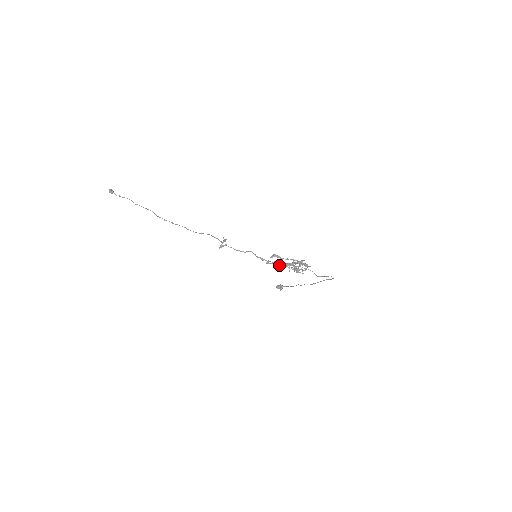
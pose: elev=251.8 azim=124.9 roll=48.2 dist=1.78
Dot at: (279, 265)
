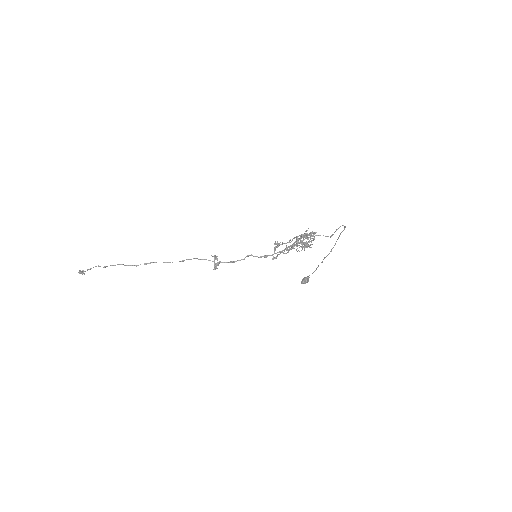
Dot at: (286, 253)
